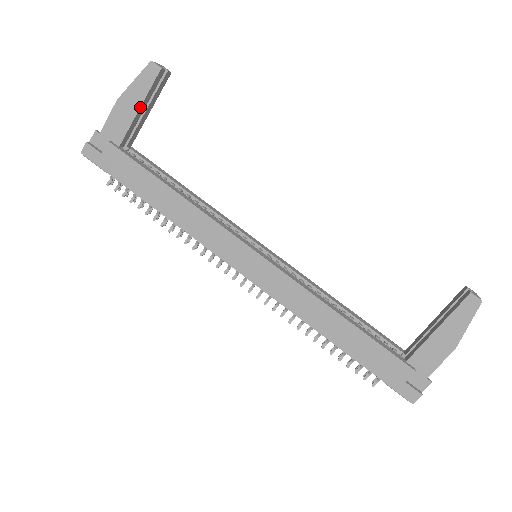
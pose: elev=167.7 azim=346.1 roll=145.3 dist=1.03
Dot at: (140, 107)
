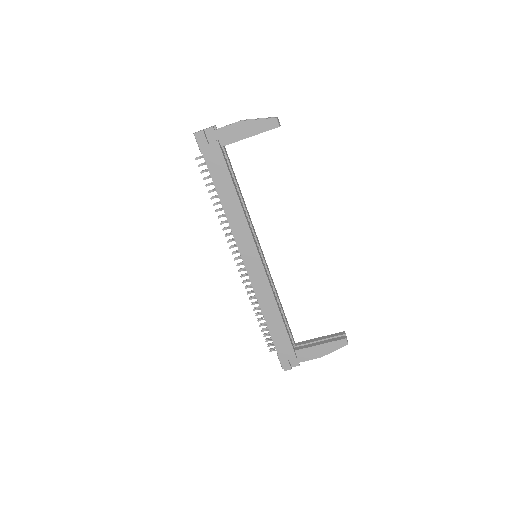
Dot at: (251, 136)
